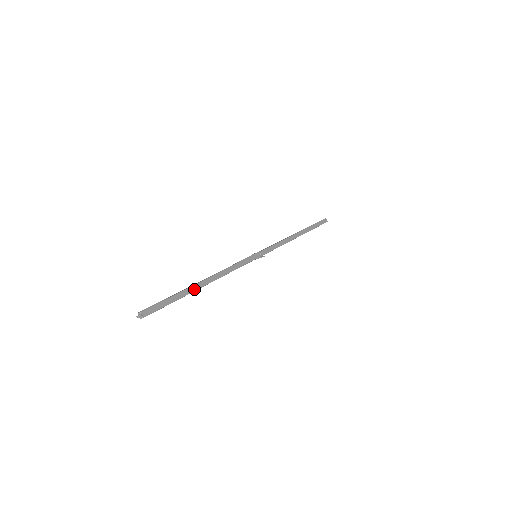
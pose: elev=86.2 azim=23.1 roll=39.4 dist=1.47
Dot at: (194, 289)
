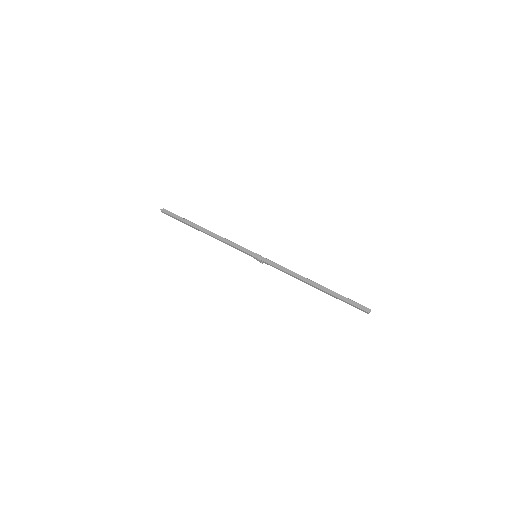
Dot at: (195, 226)
